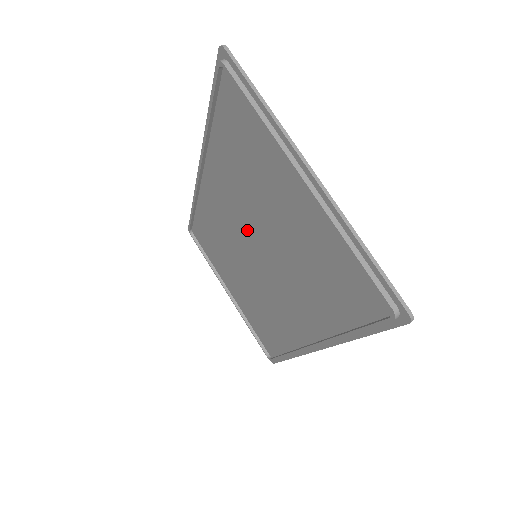
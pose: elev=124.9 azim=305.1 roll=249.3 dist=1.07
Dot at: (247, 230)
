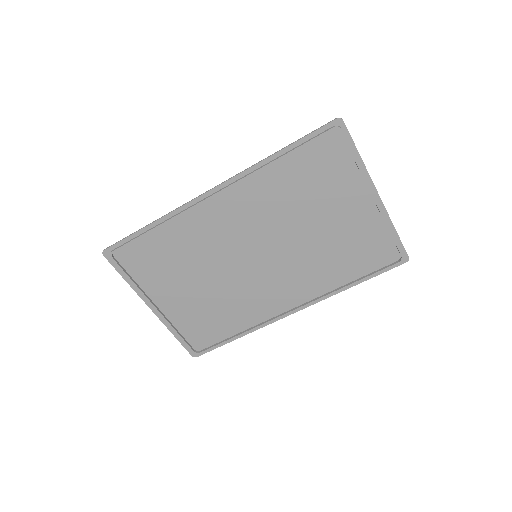
Dot at: (262, 236)
